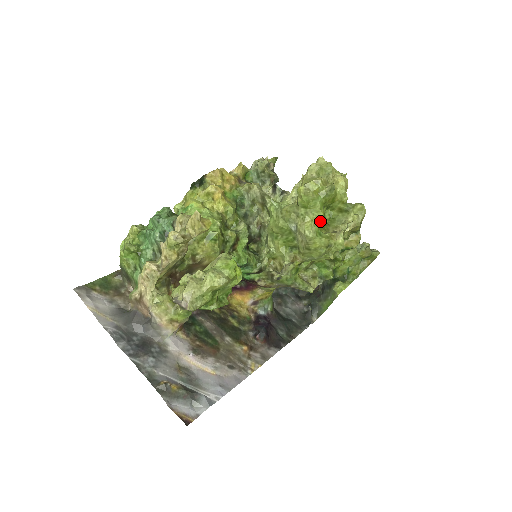
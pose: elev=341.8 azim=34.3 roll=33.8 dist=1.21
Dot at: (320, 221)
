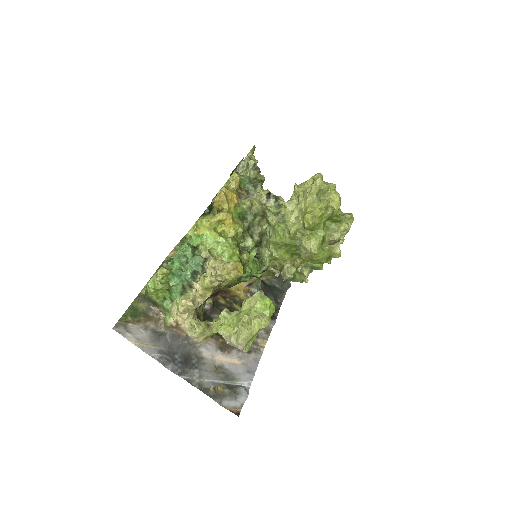
Dot at: (322, 239)
